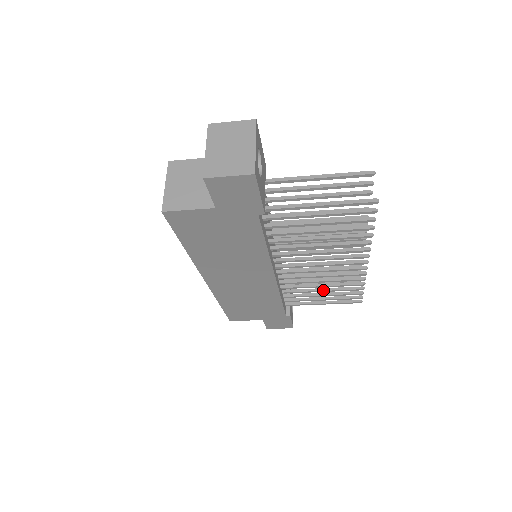
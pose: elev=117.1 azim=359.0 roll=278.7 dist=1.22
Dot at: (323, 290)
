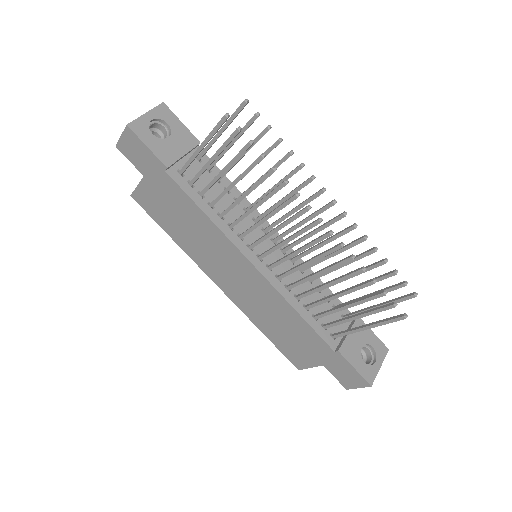
Dot at: (336, 294)
